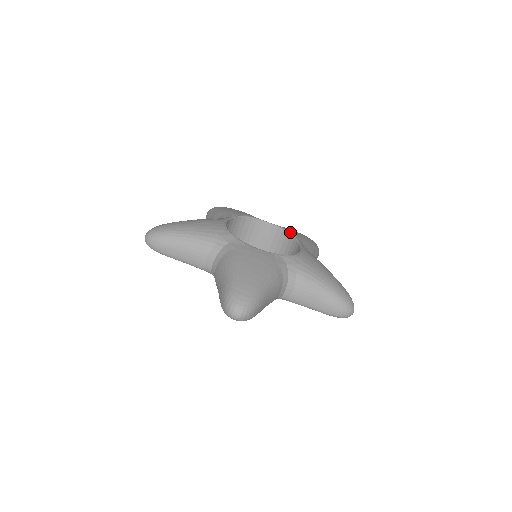
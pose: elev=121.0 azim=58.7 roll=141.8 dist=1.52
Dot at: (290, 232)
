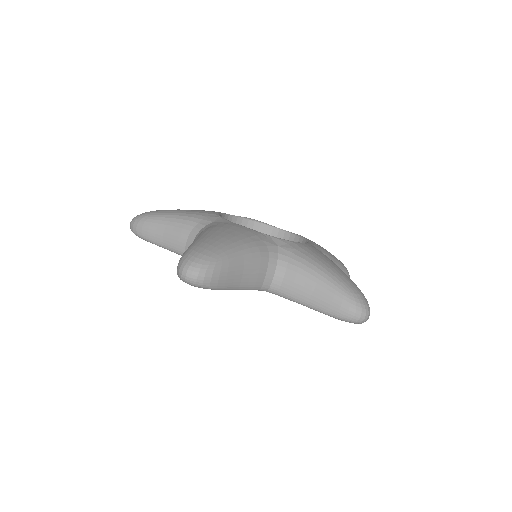
Dot at: (303, 237)
